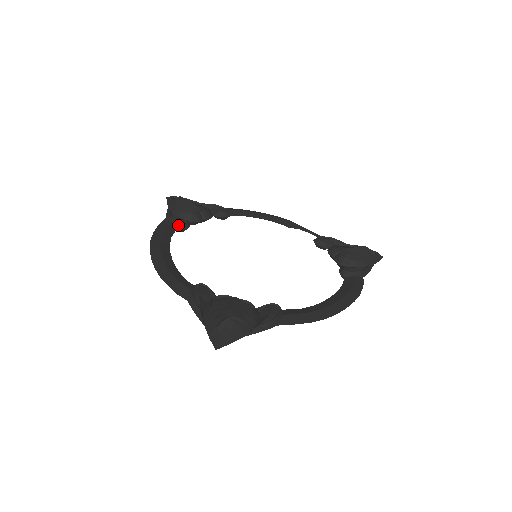
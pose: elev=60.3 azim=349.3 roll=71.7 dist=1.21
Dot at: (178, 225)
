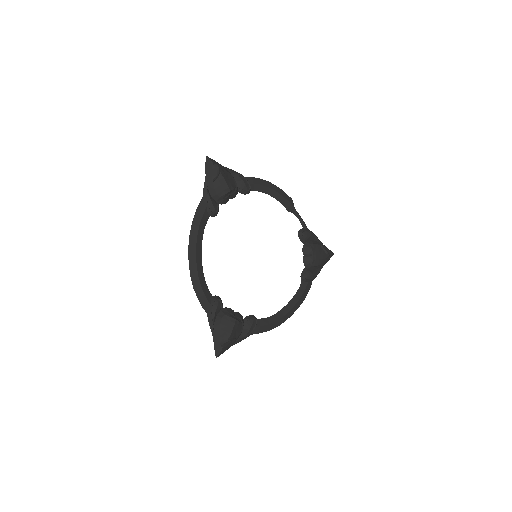
Dot at: (211, 214)
